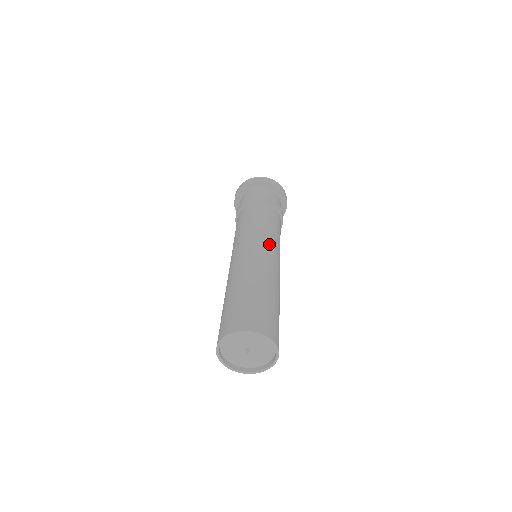
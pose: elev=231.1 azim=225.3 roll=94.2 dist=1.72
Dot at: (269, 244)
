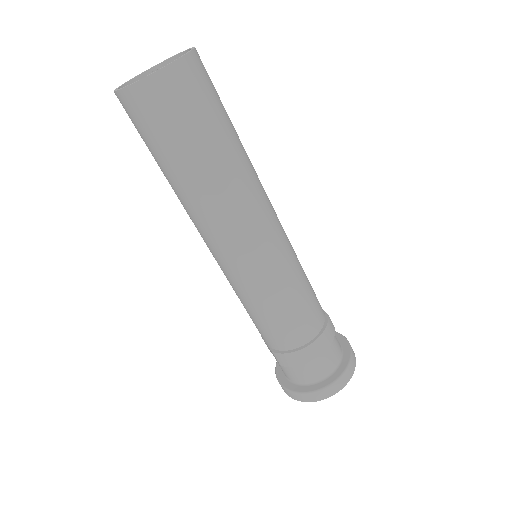
Dot at: occluded
